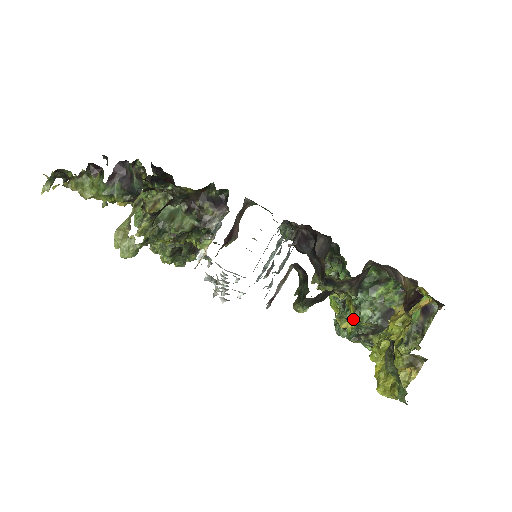
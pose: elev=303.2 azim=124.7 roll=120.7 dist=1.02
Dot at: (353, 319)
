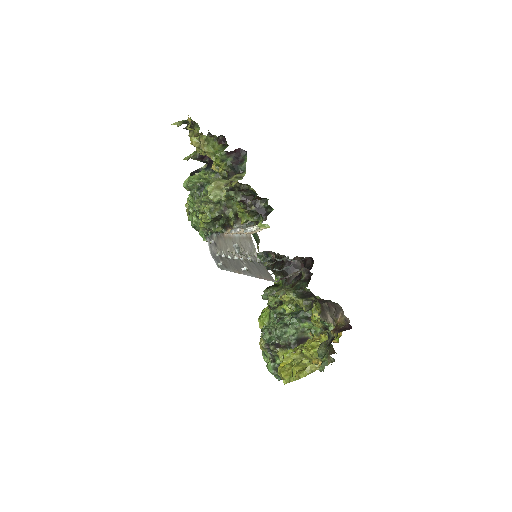
Dot at: occluded
